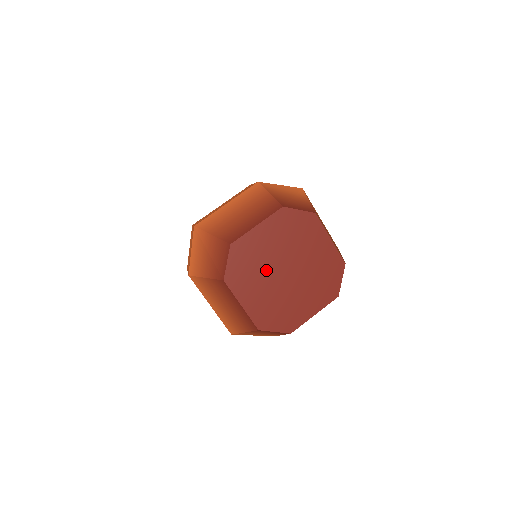
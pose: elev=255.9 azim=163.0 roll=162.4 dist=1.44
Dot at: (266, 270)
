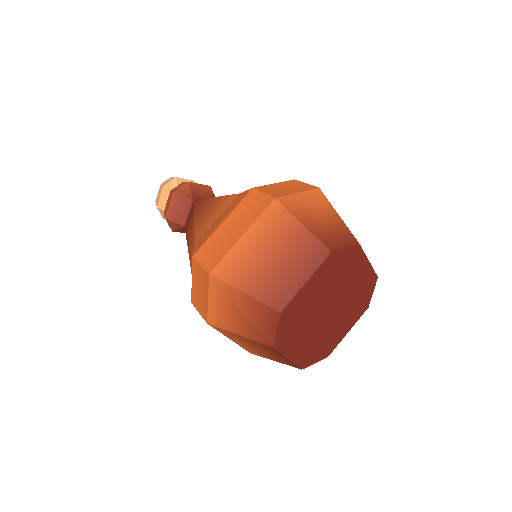
Dot at: (312, 318)
